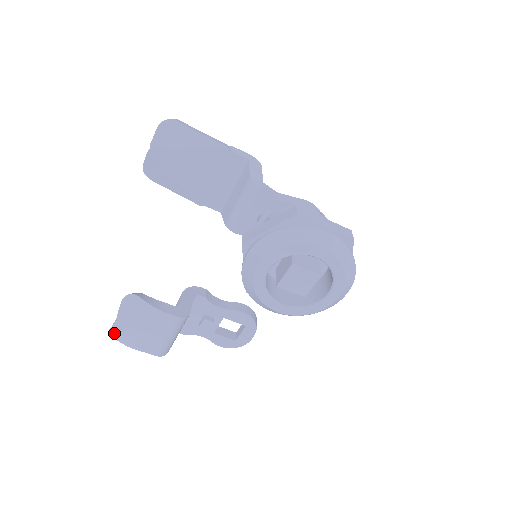
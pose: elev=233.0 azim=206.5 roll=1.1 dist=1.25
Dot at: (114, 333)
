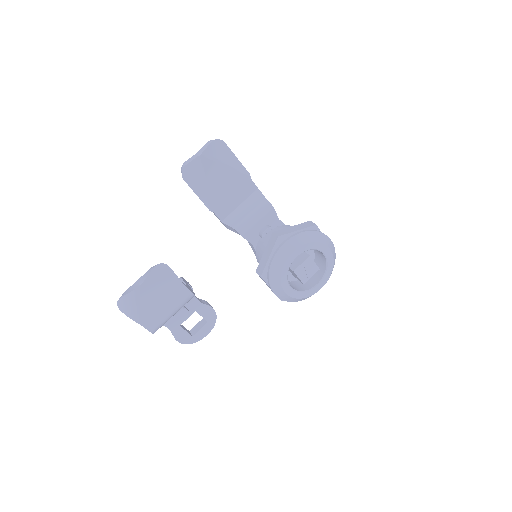
Dot at: (126, 300)
